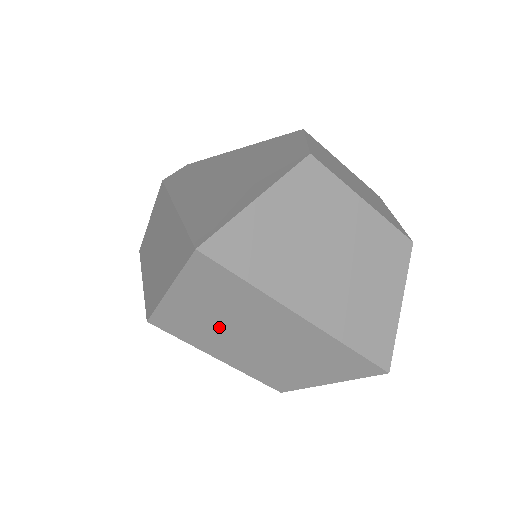
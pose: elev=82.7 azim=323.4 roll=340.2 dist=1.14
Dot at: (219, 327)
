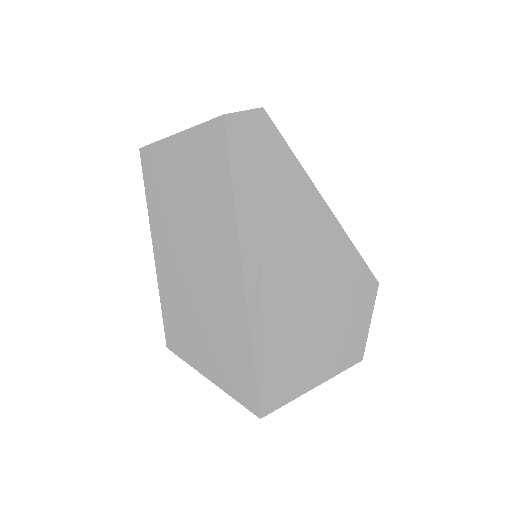
Dot at: occluded
